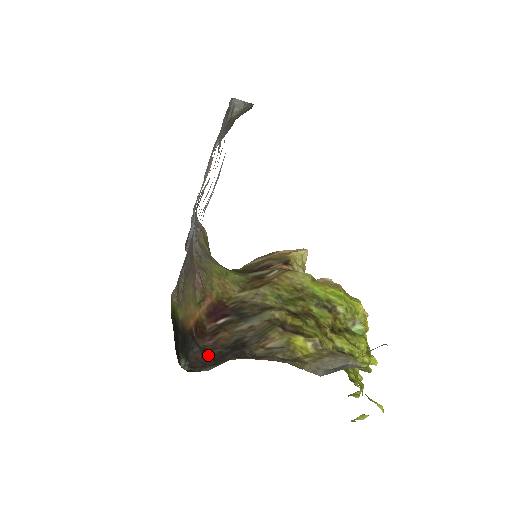
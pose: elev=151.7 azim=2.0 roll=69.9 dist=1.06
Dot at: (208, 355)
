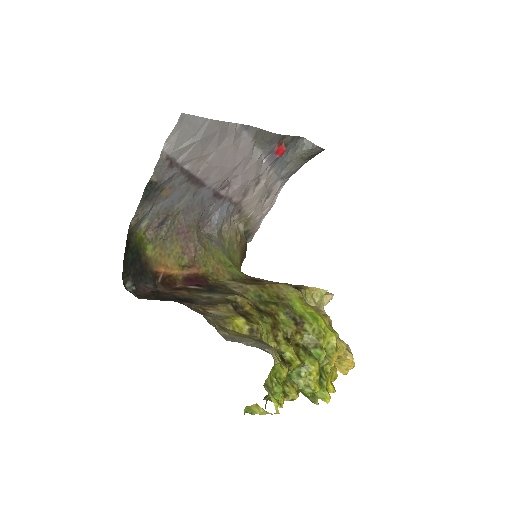
Dot at: (156, 294)
